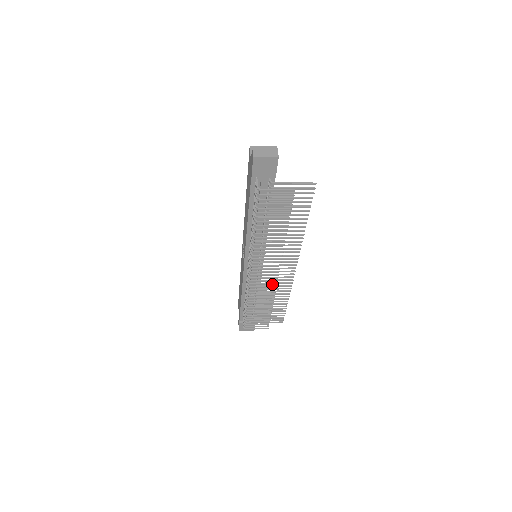
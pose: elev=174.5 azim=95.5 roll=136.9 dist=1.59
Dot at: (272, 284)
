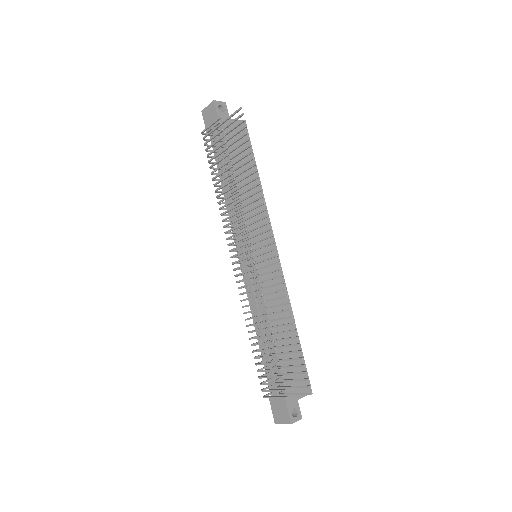
Dot at: (254, 276)
